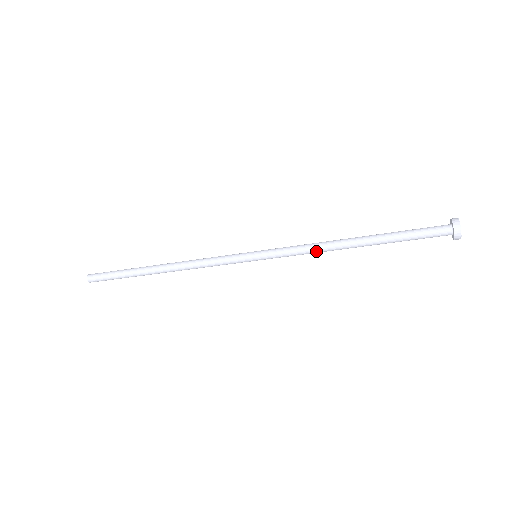
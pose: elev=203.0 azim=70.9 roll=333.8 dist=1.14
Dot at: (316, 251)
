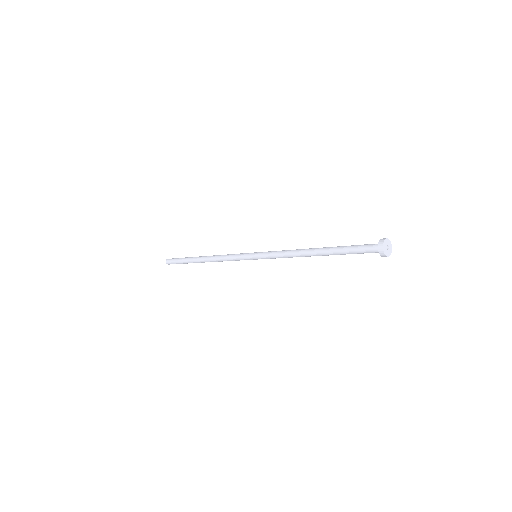
Dot at: (290, 256)
